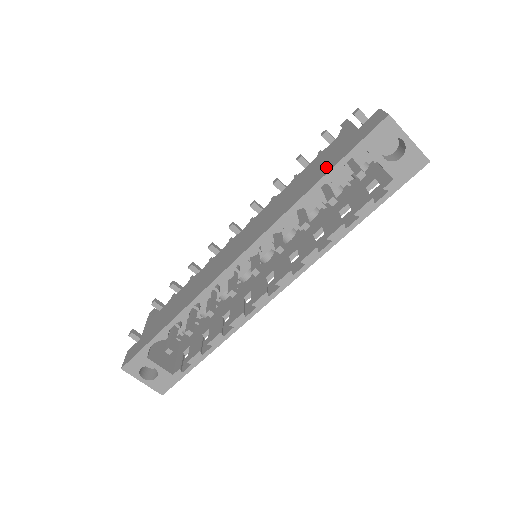
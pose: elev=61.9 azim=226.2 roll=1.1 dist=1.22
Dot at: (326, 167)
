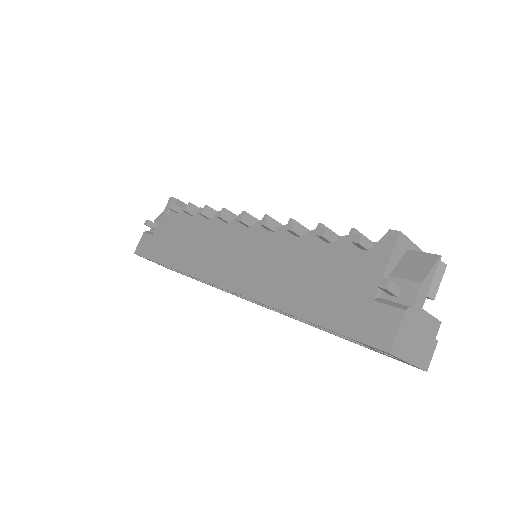
Dot at: (318, 307)
